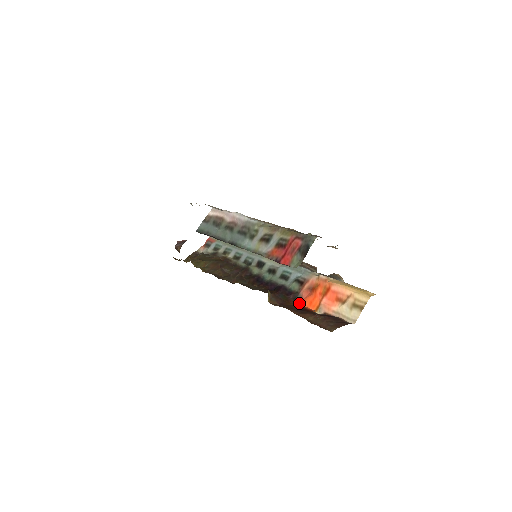
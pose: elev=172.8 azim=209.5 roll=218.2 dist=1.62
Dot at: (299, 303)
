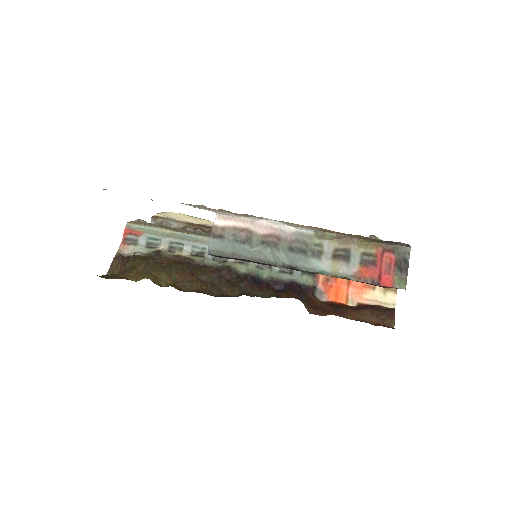
Dot at: (323, 299)
